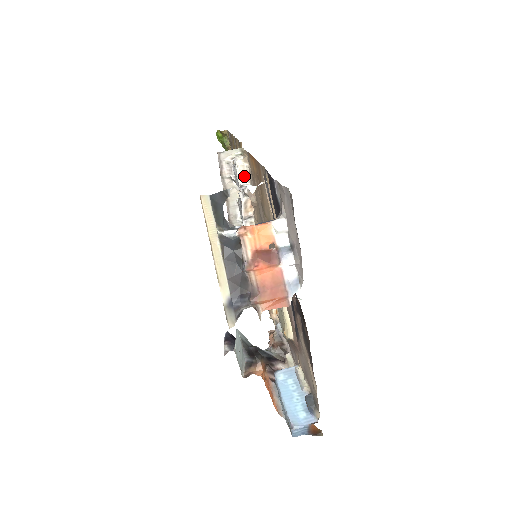
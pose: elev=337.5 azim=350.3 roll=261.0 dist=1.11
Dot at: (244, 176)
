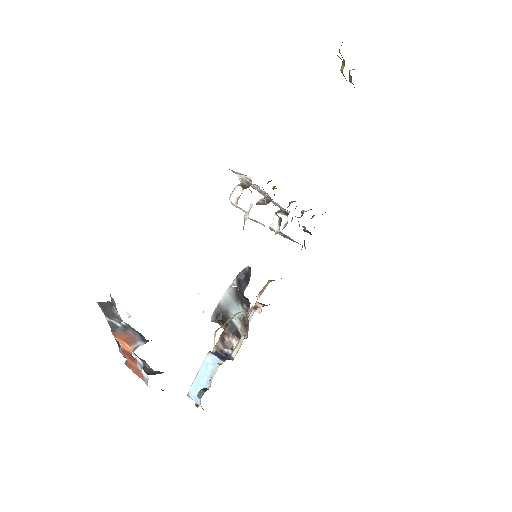
Dot at: (241, 208)
